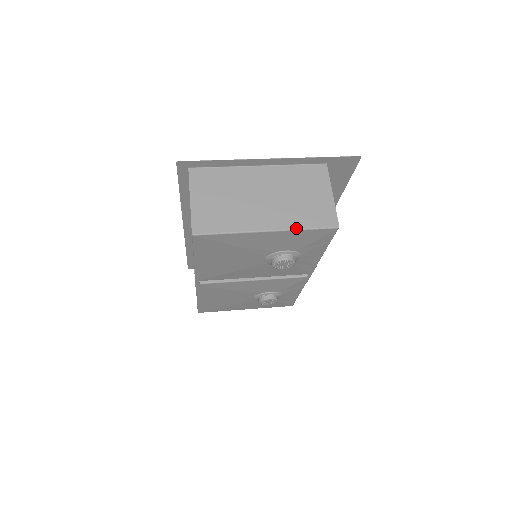
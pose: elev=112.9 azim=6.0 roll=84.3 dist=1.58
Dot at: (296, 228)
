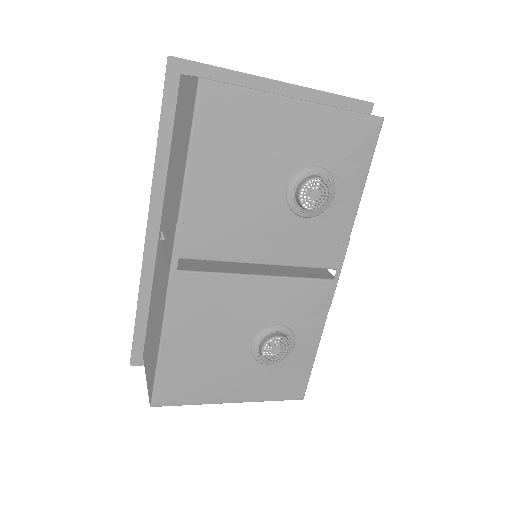
Dot at: occluded
